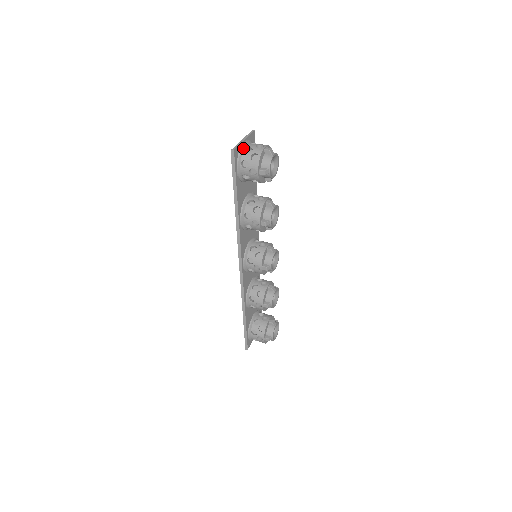
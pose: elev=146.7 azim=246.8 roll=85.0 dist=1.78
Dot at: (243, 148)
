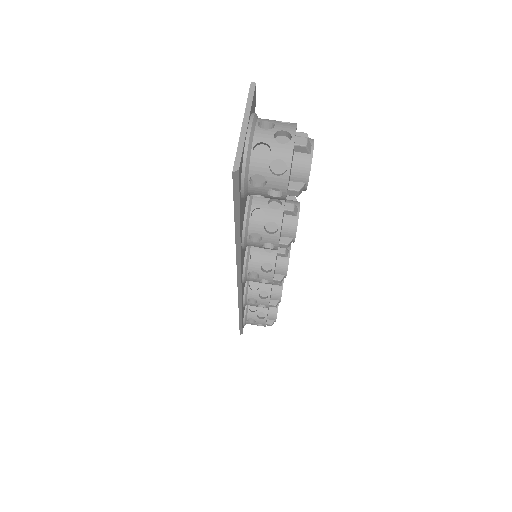
Dot at: (249, 147)
